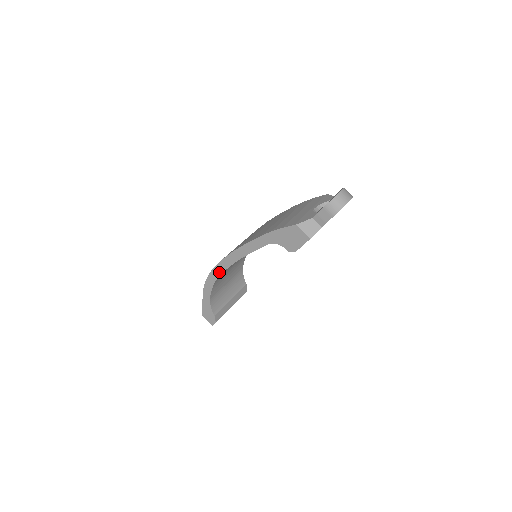
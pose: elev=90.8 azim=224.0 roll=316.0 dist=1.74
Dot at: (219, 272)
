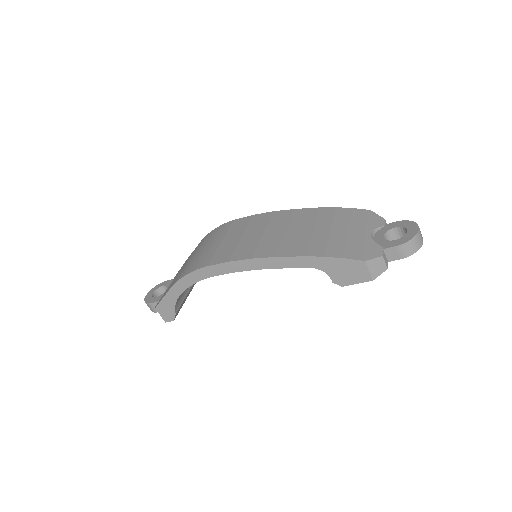
Dot at: (213, 273)
